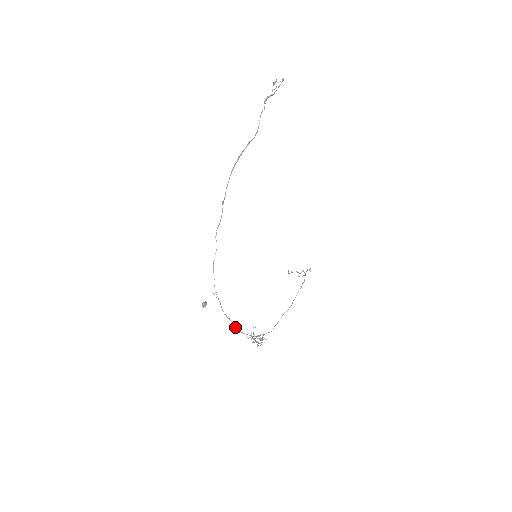
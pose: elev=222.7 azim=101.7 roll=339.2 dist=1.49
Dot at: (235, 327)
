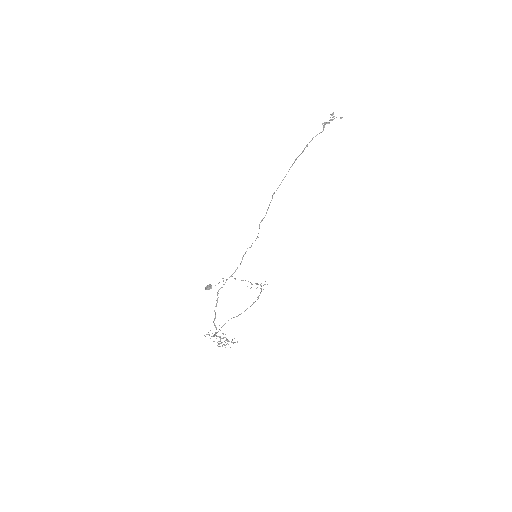
Dot at: occluded
